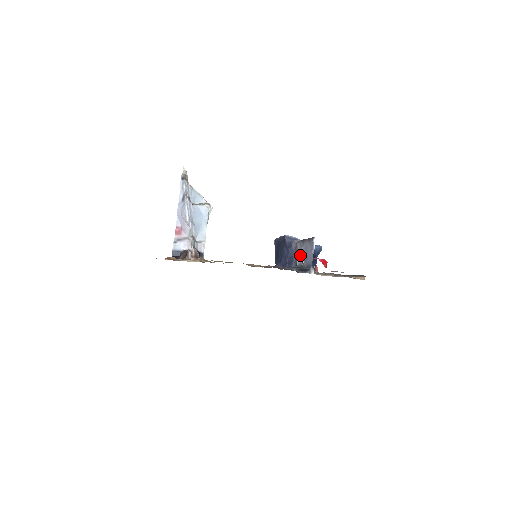
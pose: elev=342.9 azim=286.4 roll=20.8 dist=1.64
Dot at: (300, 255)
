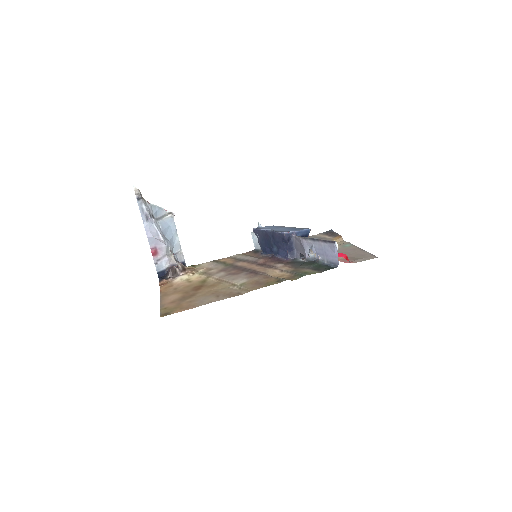
Dot at: (308, 249)
